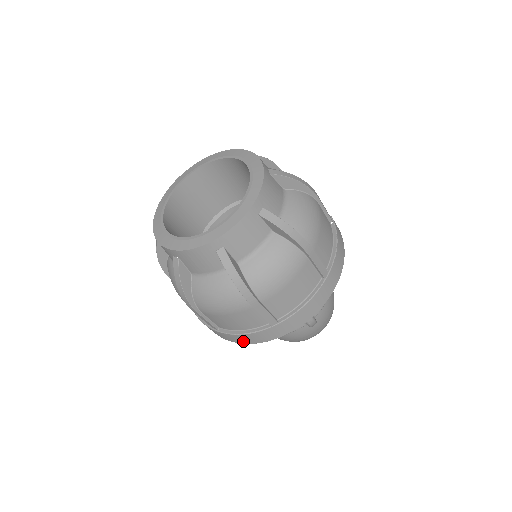
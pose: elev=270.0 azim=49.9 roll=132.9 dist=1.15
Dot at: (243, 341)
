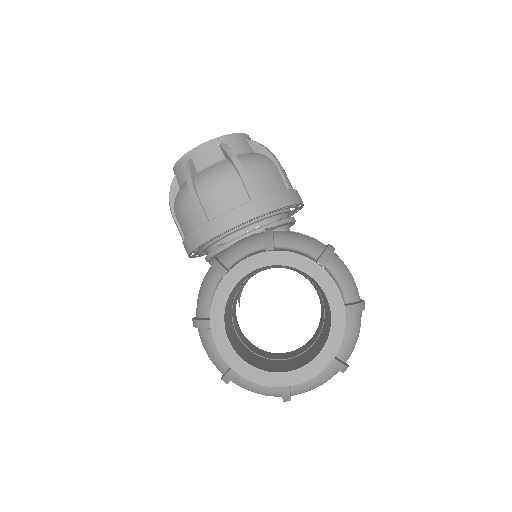
Dot at: occluded
